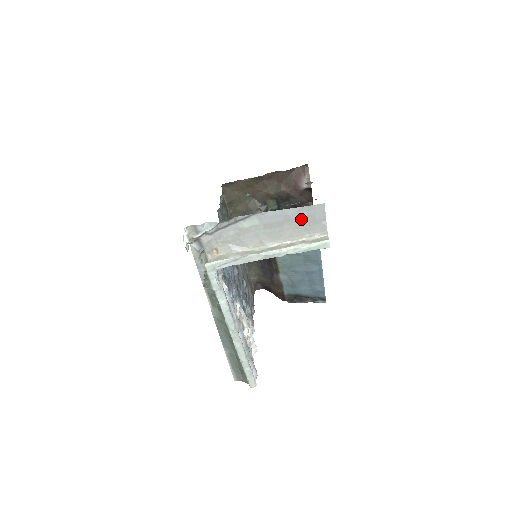
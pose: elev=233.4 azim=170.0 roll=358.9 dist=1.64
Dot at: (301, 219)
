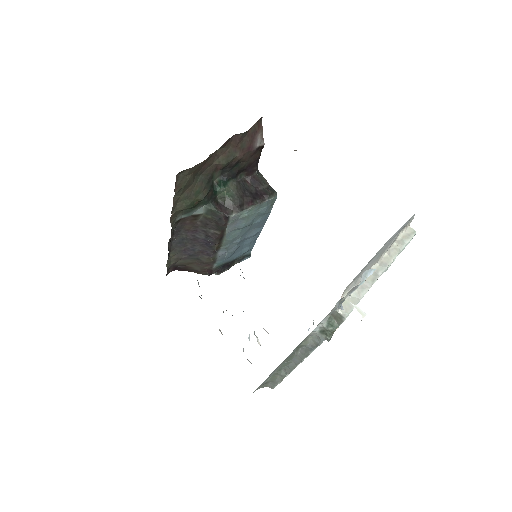
Dot at: occluded
